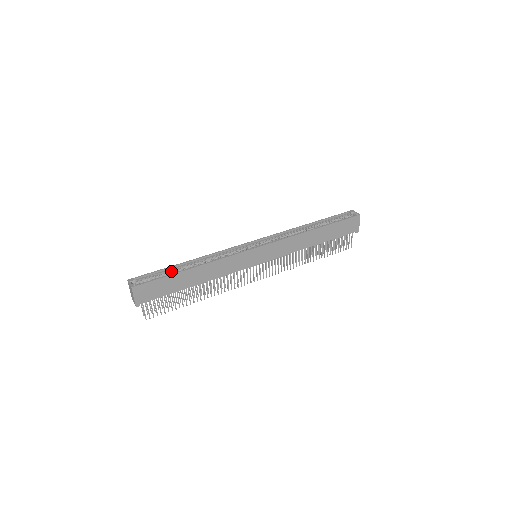
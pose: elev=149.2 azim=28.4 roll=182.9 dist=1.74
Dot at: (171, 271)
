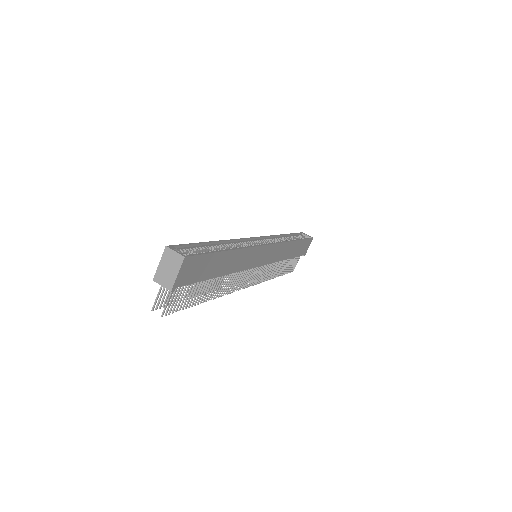
Dot at: (206, 248)
